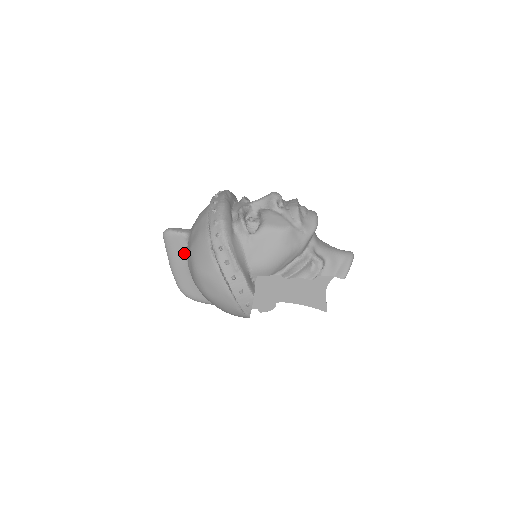
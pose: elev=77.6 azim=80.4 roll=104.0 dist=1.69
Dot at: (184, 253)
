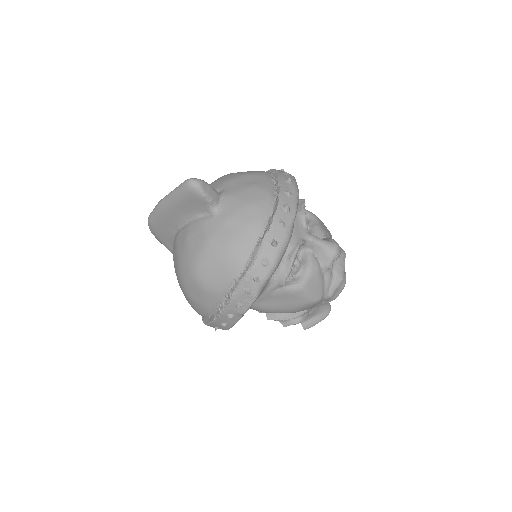
Dot at: (192, 214)
